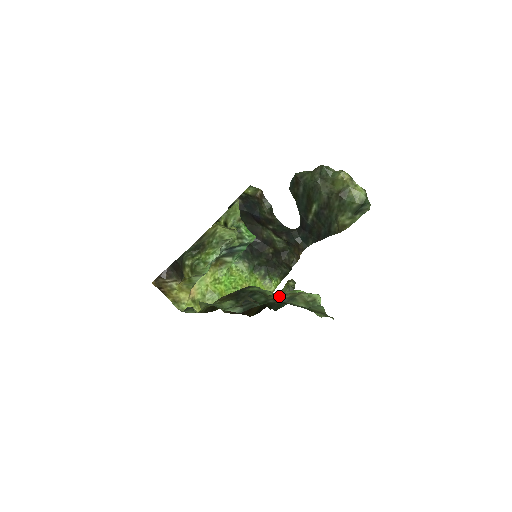
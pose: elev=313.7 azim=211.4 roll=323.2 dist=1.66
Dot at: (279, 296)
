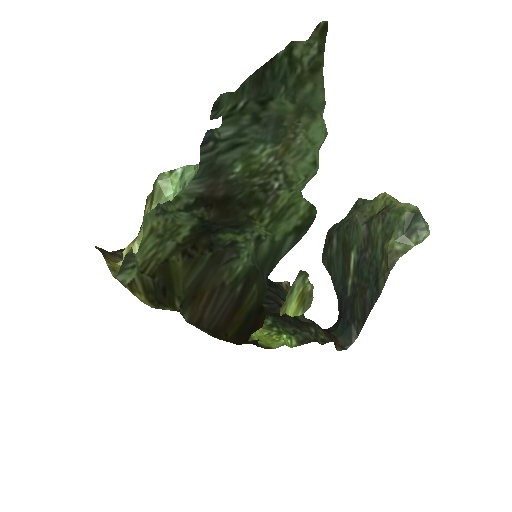
Dot at: (264, 171)
